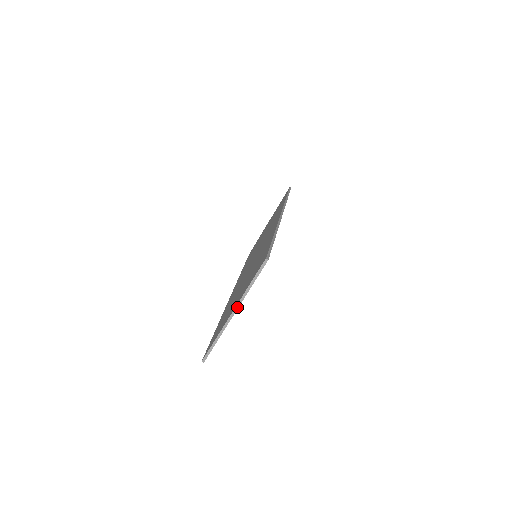
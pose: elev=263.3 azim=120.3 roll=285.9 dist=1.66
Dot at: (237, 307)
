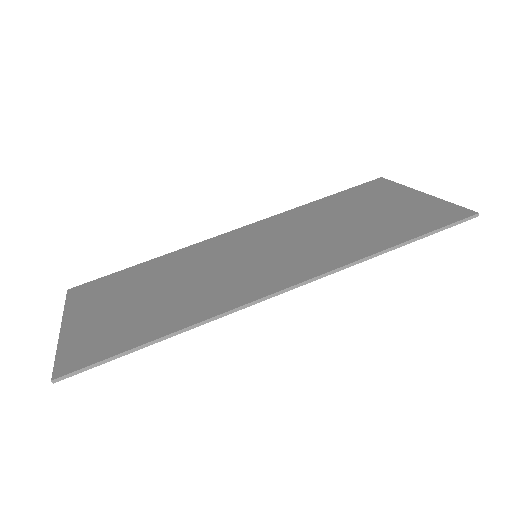
Dot at: (60, 334)
